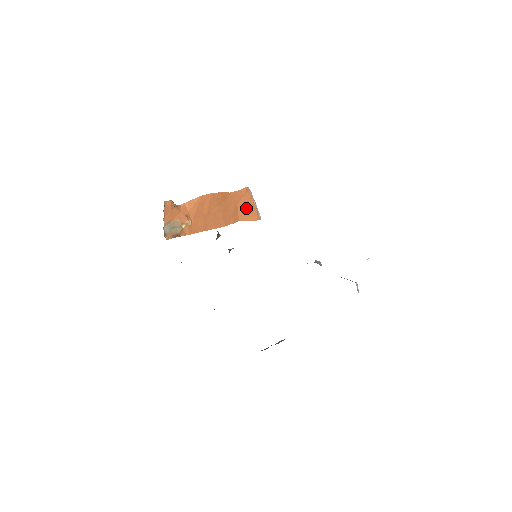
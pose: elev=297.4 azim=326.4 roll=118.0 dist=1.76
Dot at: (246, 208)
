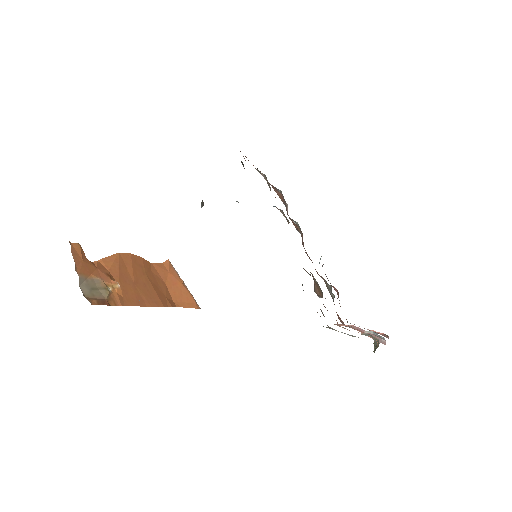
Dot at: (178, 290)
